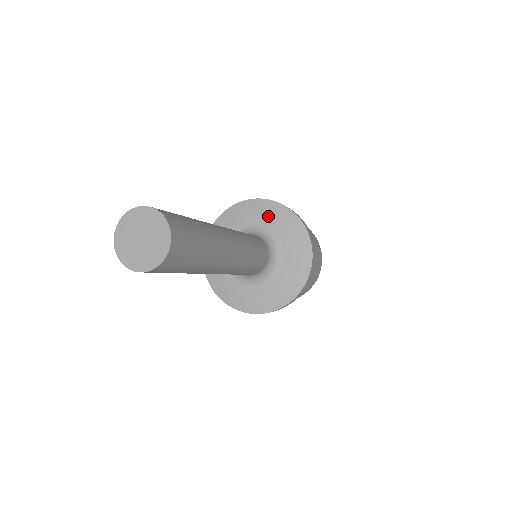
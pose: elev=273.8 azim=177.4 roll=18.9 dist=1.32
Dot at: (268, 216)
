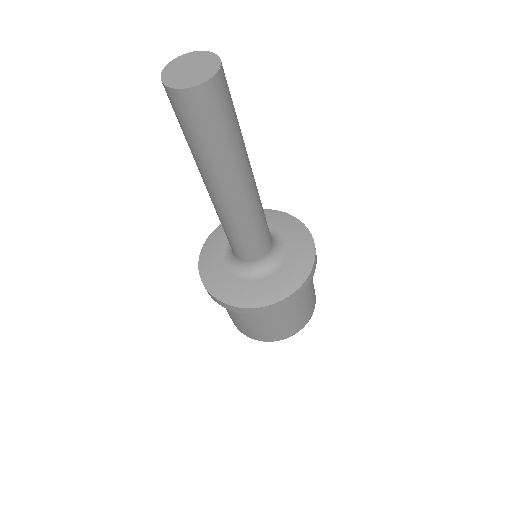
Dot at: occluded
